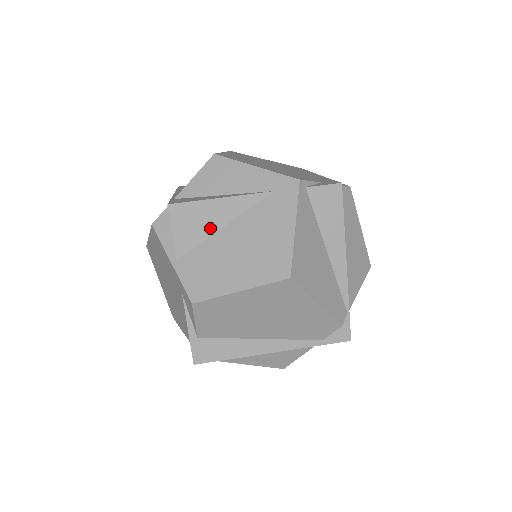
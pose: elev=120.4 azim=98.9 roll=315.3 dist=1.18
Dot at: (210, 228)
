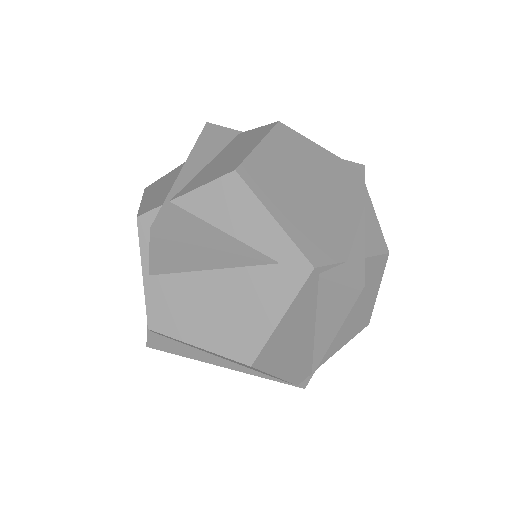
Dot at: (193, 265)
